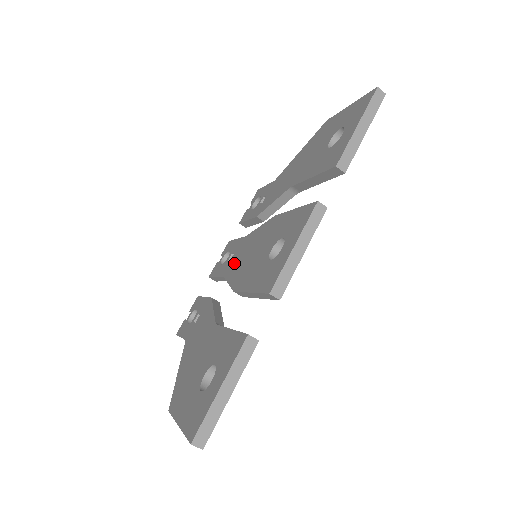
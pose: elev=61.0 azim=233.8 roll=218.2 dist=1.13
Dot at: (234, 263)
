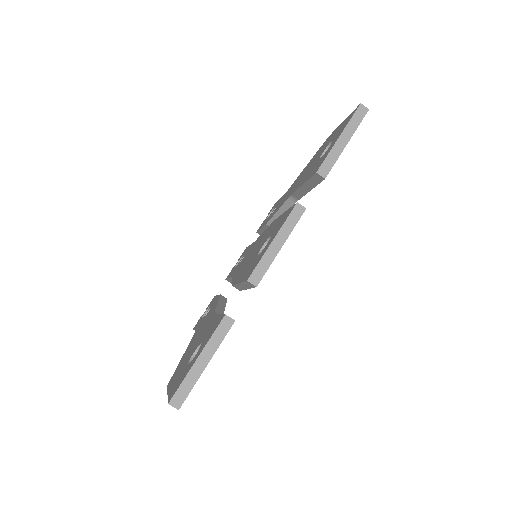
Dot at: (241, 264)
